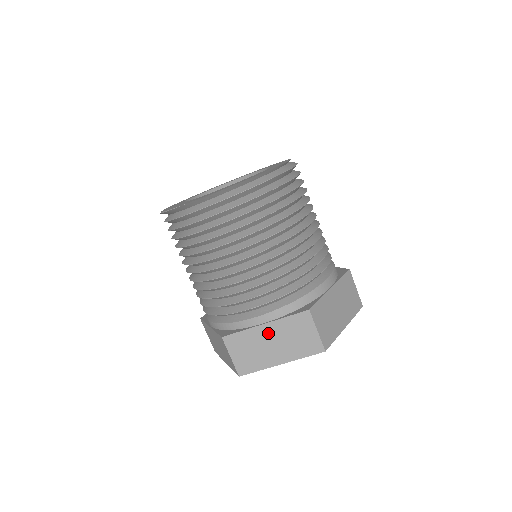
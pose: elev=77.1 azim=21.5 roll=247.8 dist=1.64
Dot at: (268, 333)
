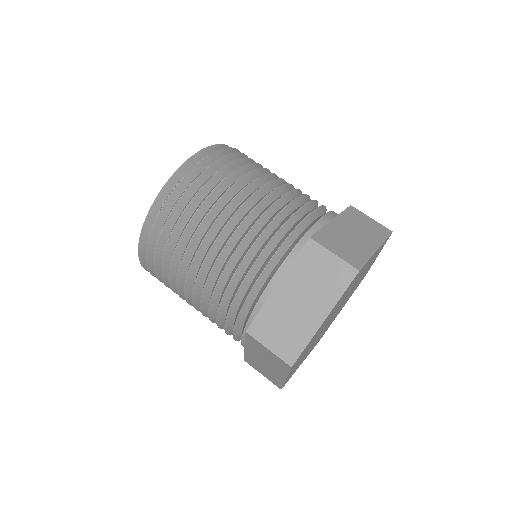
Dot at: (342, 226)
